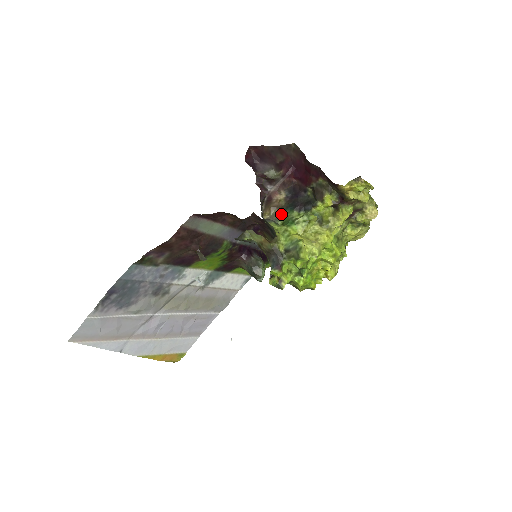
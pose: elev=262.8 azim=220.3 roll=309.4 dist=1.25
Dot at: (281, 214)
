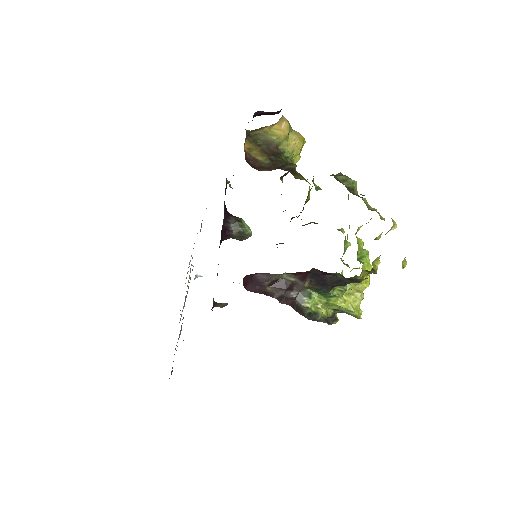
Dot at: (310, 289)
